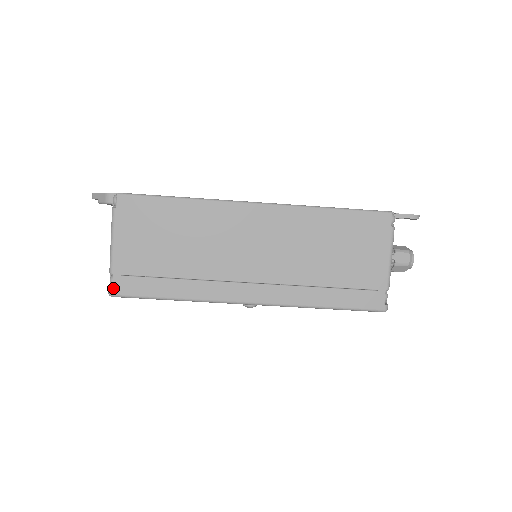
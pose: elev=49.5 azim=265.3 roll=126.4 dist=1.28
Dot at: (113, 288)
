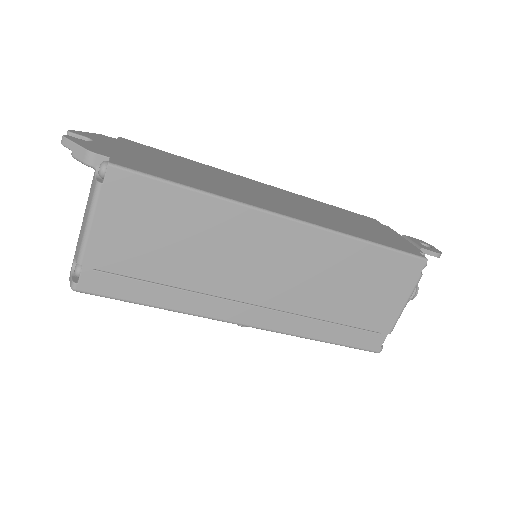
Dot at: (79, 282)
